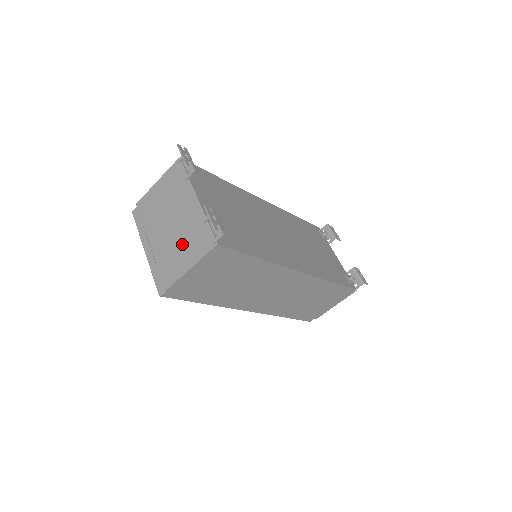
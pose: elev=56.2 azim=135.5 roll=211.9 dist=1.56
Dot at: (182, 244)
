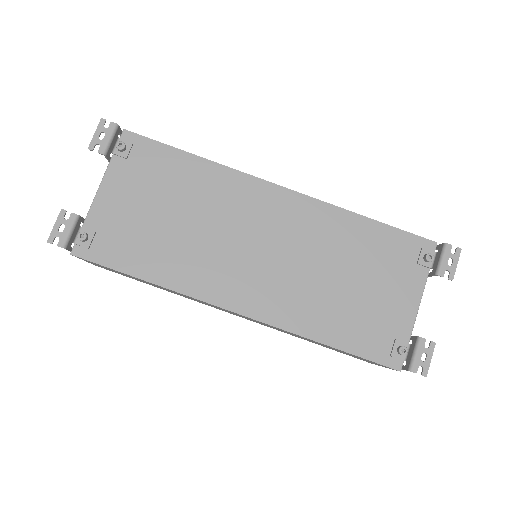
Dot at: occluded
